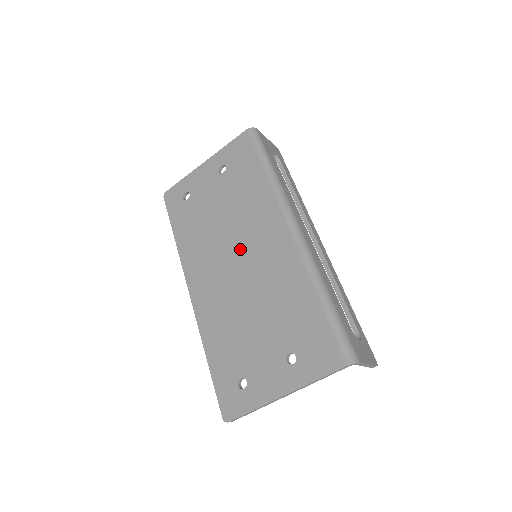
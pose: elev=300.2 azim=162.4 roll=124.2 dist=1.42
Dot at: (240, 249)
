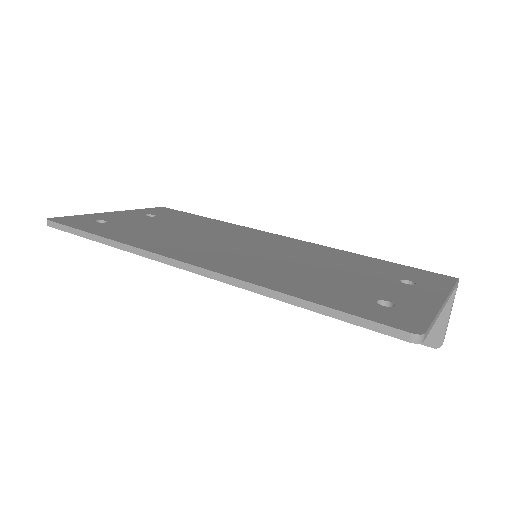
Dot at: (239, 242)
